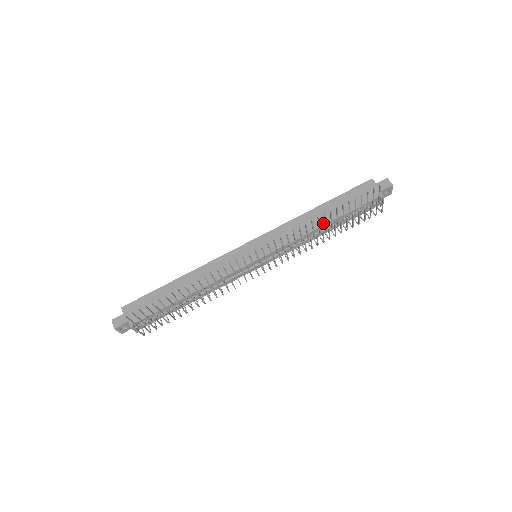
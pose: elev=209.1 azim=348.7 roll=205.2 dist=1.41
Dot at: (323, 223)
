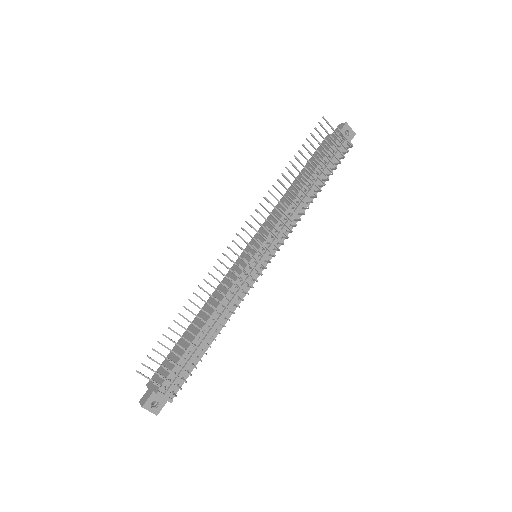
Dot at: (301, 187)
